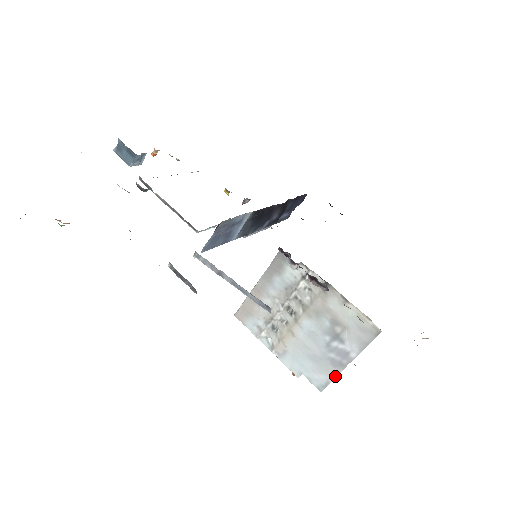
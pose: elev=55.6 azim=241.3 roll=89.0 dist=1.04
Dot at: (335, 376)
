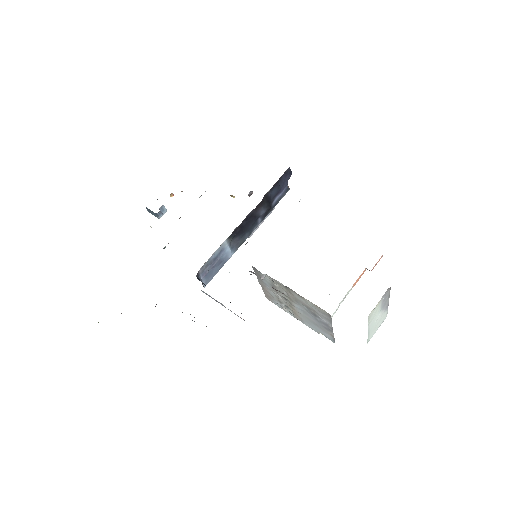
Dot at: (333, 336)
